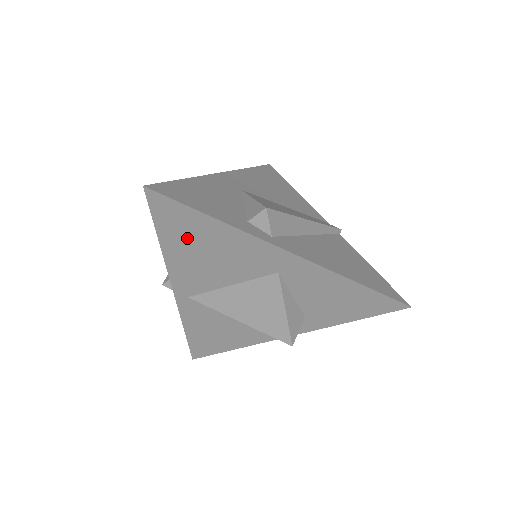
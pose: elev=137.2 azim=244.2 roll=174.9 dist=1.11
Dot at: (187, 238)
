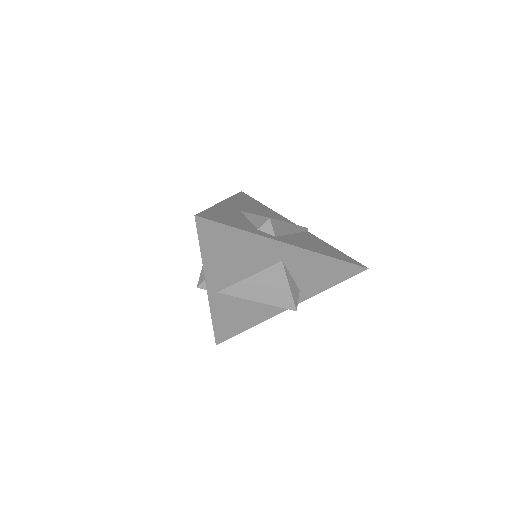
Dot at: (221, 247)
